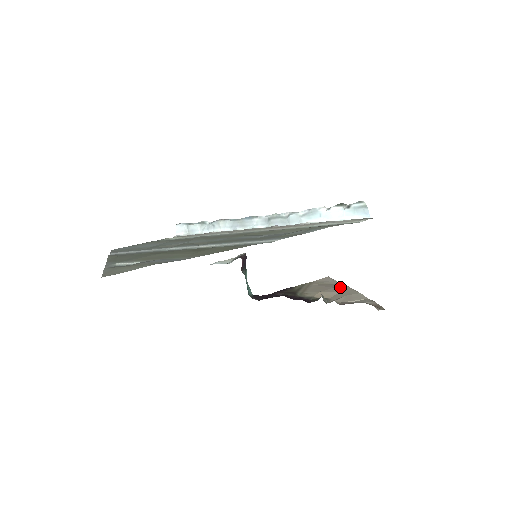
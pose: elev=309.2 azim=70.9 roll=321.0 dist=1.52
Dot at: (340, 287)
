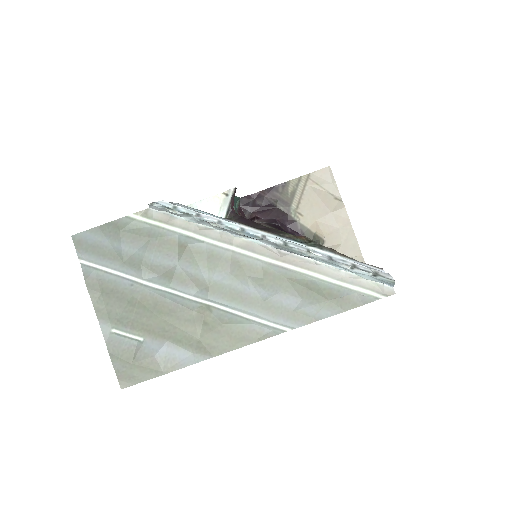
Dot at: (339, 215)
